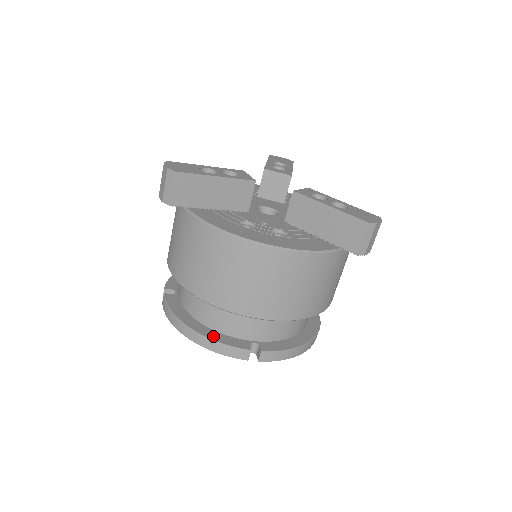
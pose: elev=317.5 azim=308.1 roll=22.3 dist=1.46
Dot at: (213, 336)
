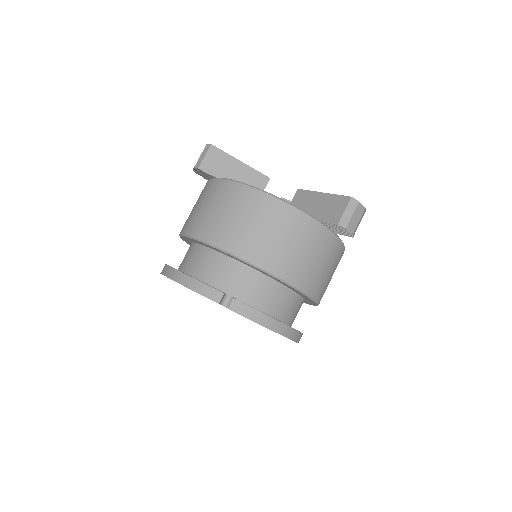
Dot at: occluded
